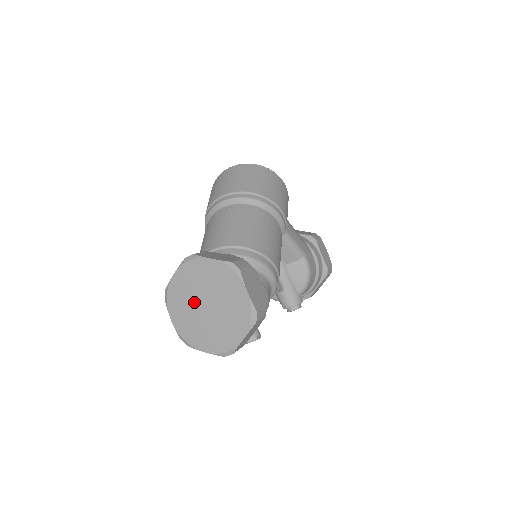
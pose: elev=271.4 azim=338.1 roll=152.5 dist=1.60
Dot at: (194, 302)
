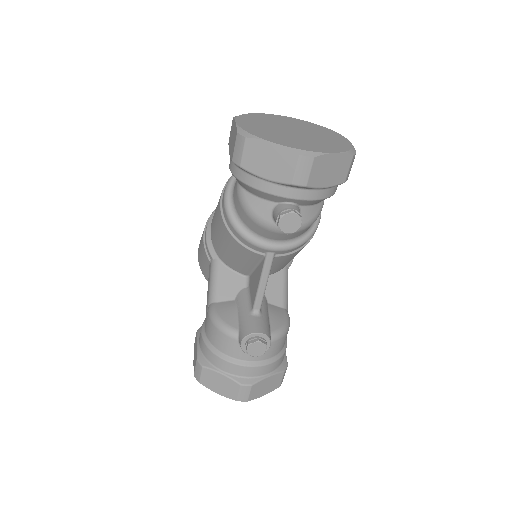
Dot at: (277, 126)
